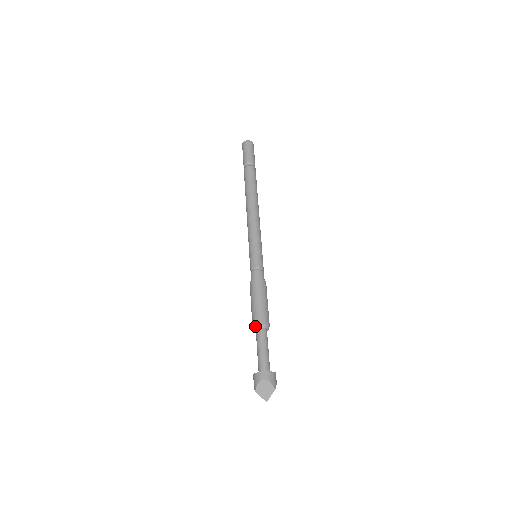
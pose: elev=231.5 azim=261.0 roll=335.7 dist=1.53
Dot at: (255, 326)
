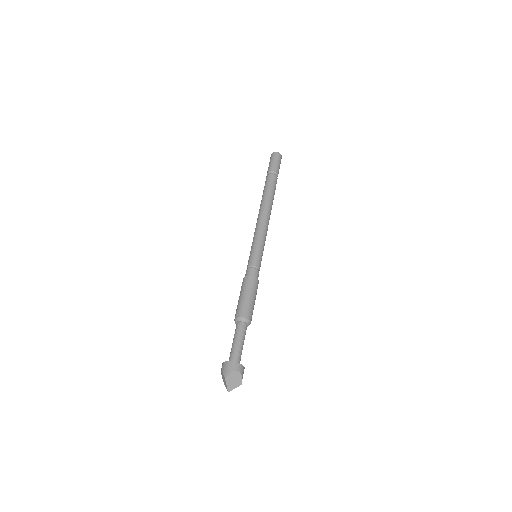
Dot at: (242, 318)
